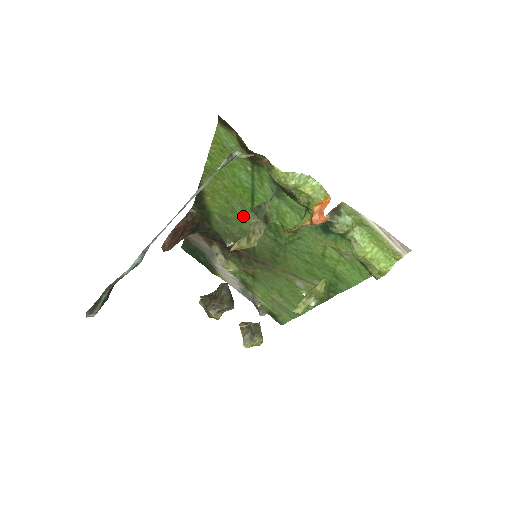
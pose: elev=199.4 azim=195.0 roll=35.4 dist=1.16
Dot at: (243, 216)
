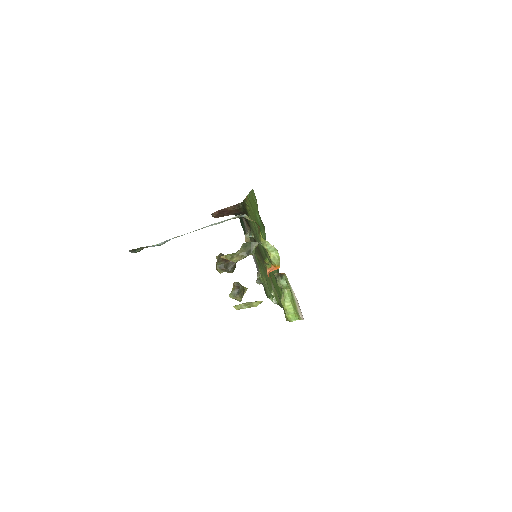
Dot at: occluded
